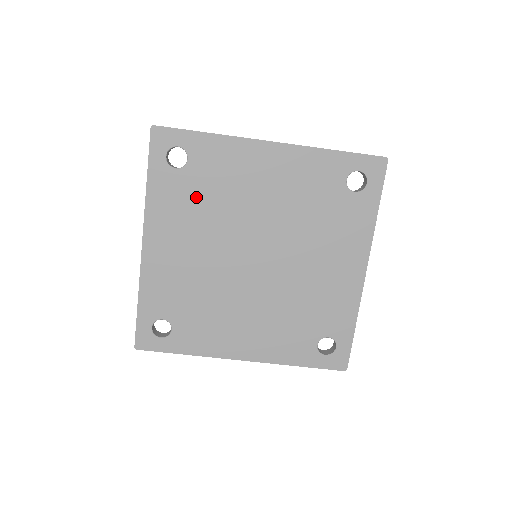
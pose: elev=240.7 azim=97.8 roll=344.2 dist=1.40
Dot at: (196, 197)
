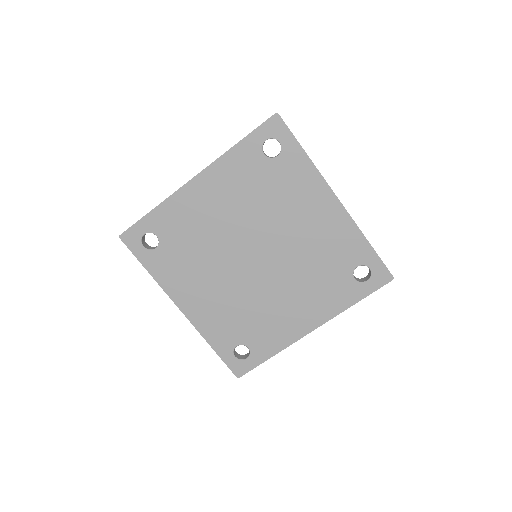
Dot at: (183, 254)
